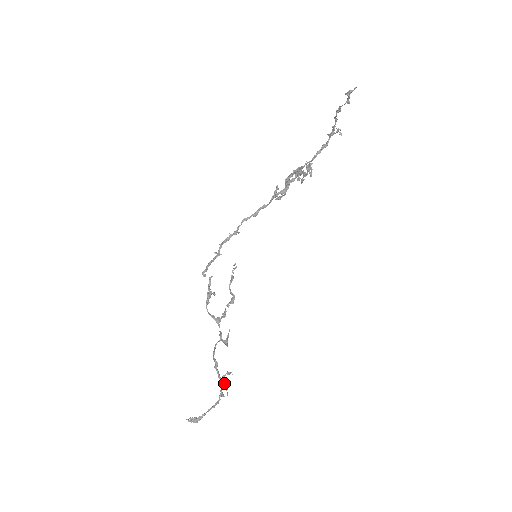
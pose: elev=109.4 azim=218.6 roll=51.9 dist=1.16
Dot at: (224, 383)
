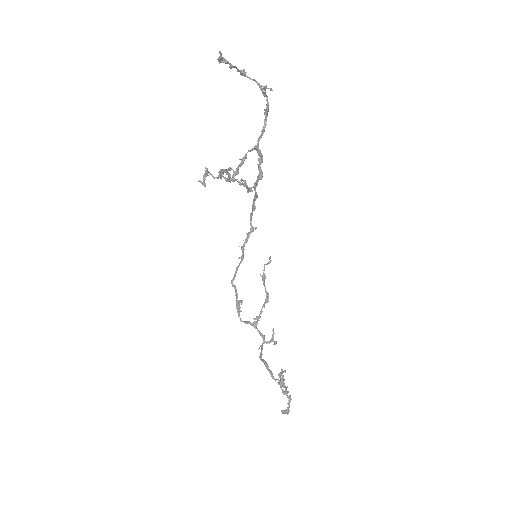
Dot at: (279, 382)
